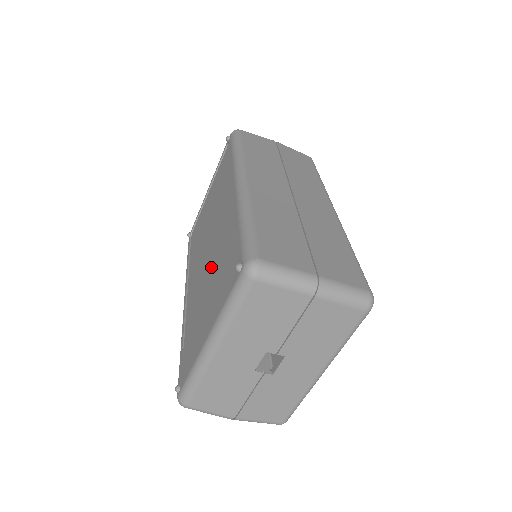
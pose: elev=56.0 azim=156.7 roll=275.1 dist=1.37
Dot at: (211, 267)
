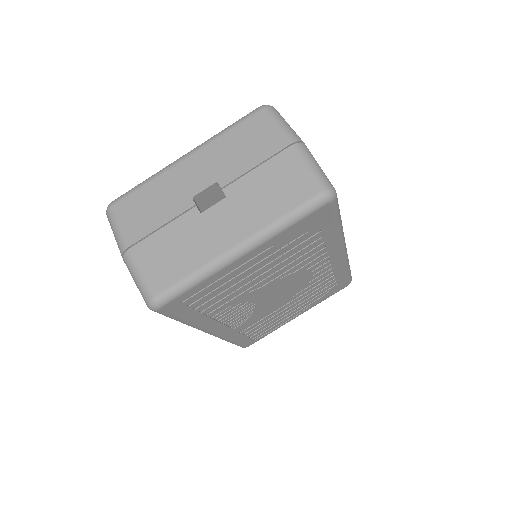
Dot at: occluded
